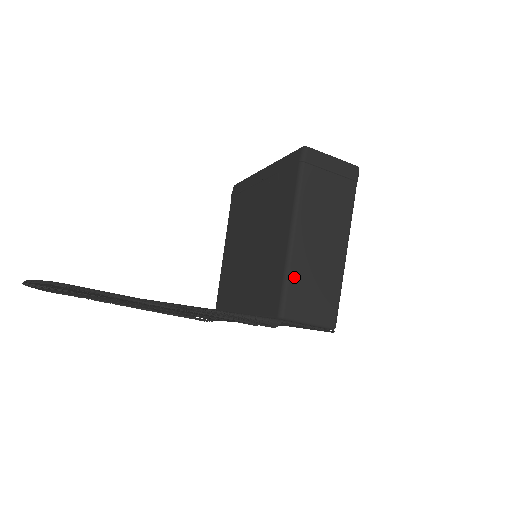
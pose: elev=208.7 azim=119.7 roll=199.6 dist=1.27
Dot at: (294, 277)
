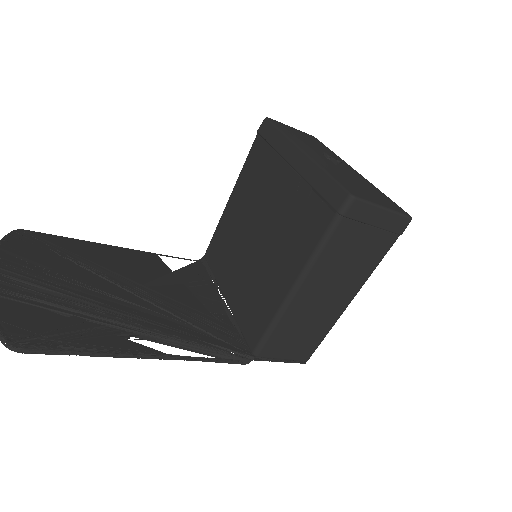
Dot at: (281, 326)
